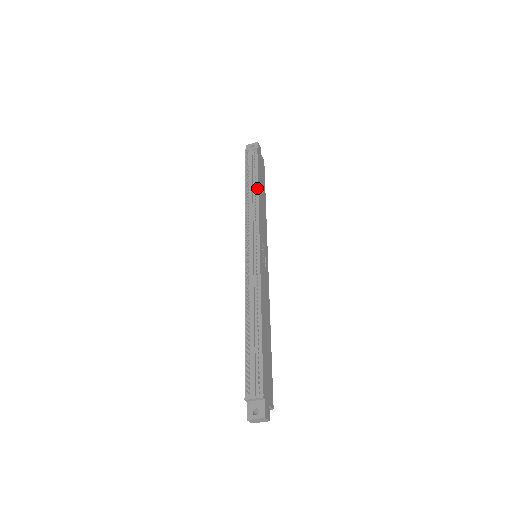
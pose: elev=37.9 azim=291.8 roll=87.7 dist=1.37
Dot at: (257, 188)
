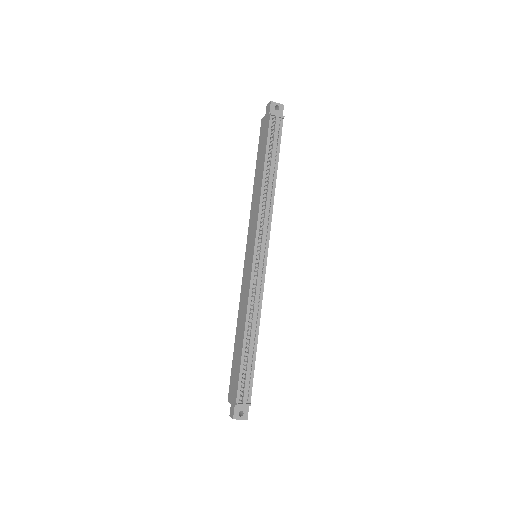
Dot at: (276, 178)
